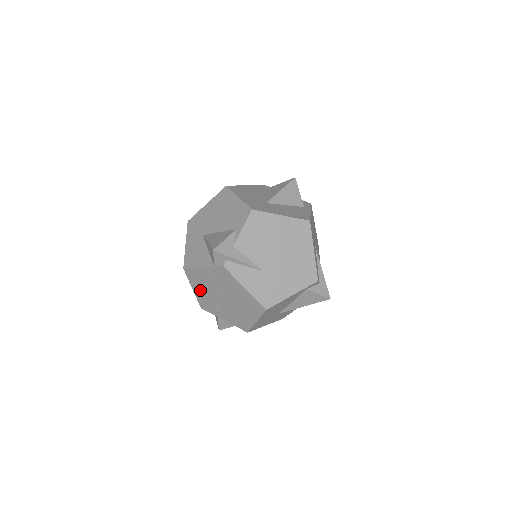
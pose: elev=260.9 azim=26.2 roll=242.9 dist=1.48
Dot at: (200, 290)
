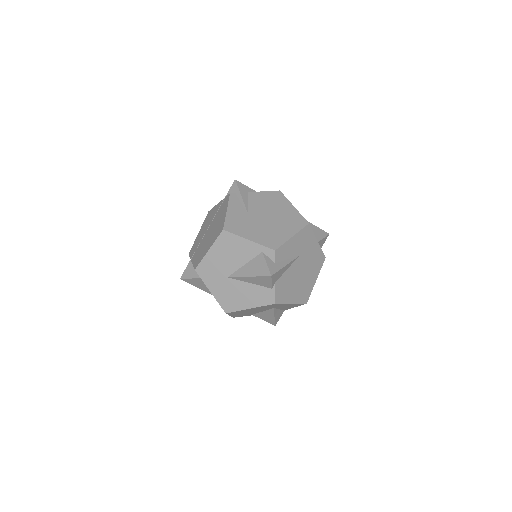
Dot at: (202, 231)
